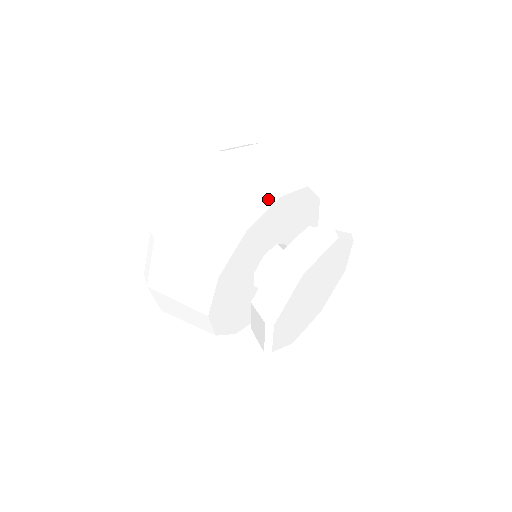
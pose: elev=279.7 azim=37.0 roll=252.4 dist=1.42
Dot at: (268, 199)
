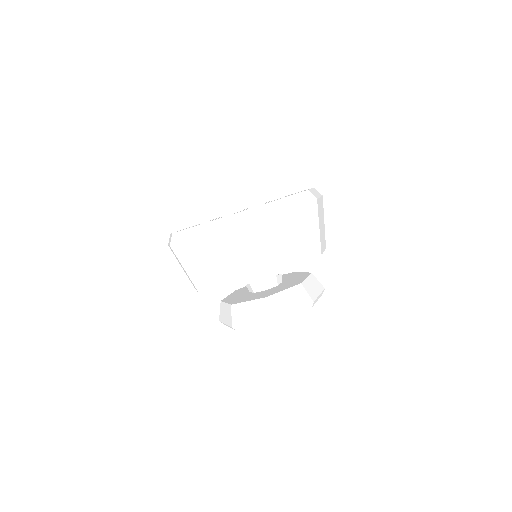
Dot at: (288, 265)
